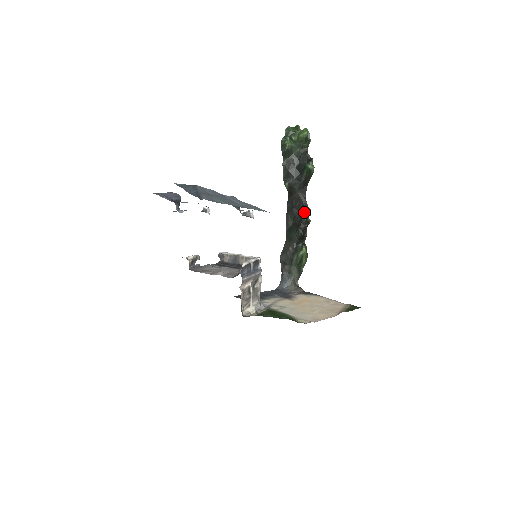
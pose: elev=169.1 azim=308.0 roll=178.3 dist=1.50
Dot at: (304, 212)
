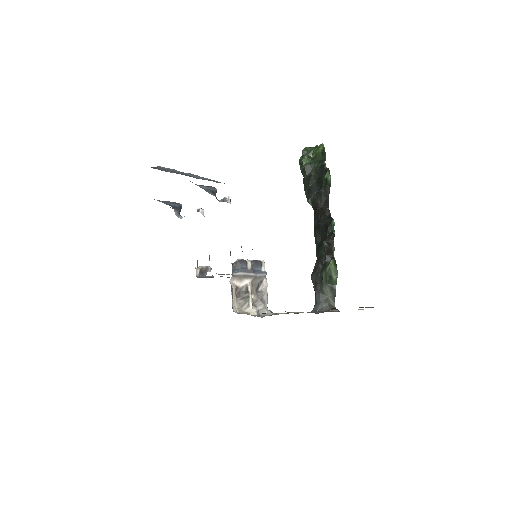
Dot at: (329, 224)
